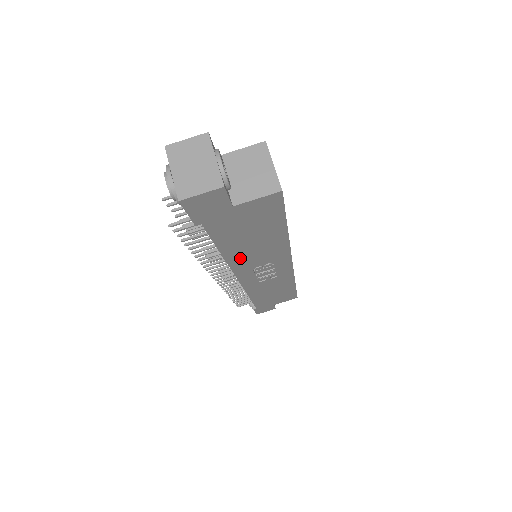
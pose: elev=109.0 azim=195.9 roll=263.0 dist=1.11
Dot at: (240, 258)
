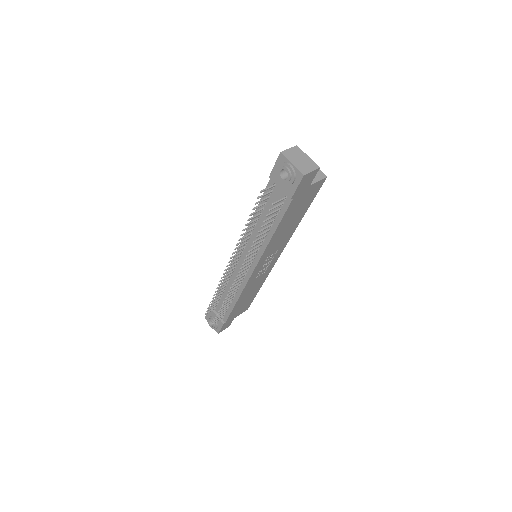
Dot at: (273, 242)
